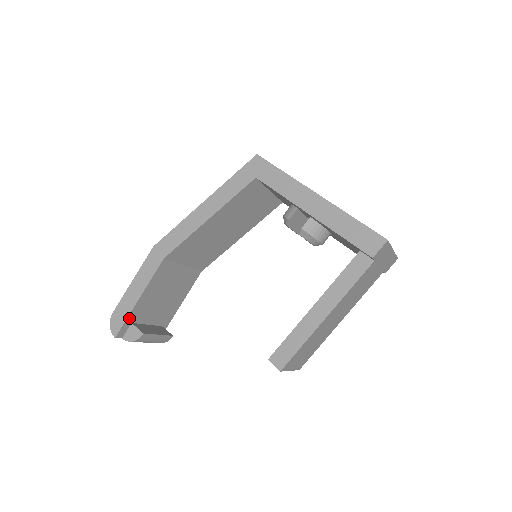
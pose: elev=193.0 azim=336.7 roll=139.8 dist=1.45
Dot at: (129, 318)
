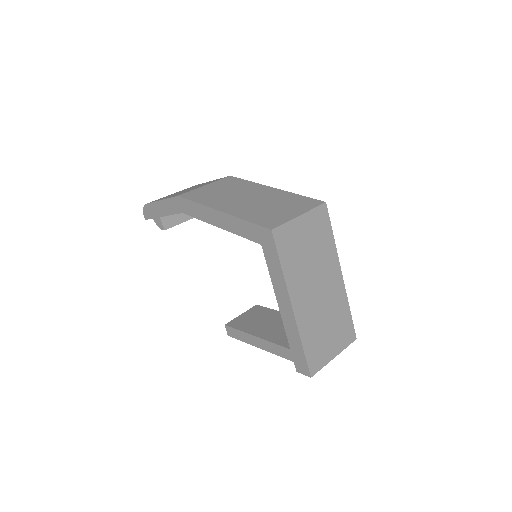
Dot at: occluded
